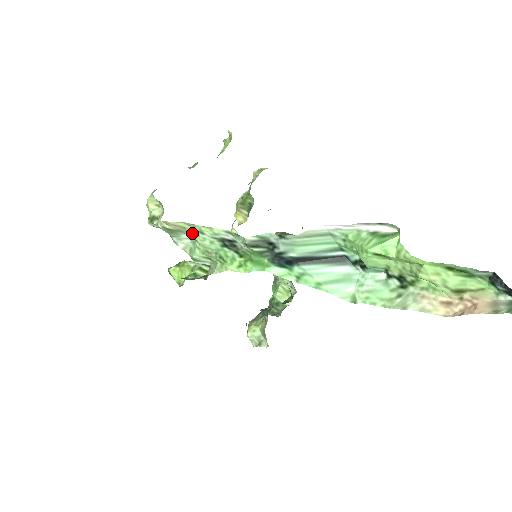
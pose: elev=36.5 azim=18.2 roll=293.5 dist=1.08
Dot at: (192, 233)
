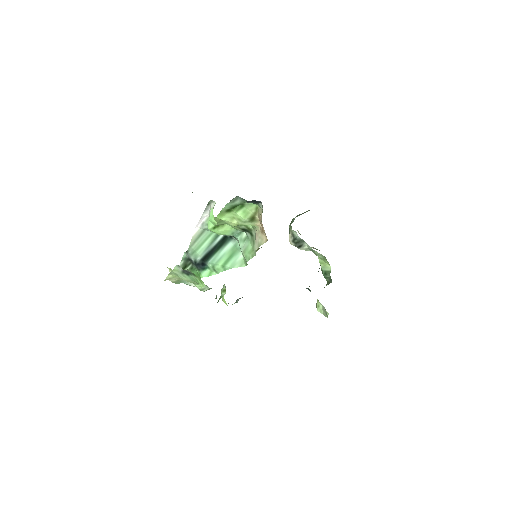
Dot at: (178, 277)
